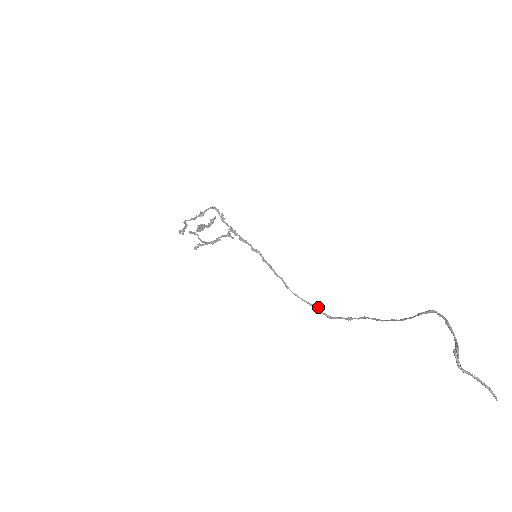
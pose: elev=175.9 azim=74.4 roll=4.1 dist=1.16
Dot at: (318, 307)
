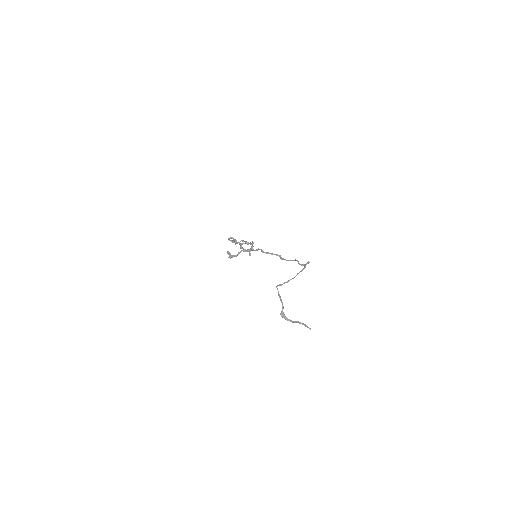
Dot at: occluded
